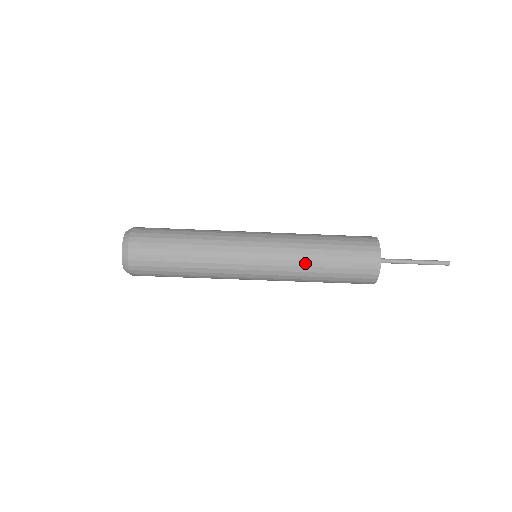
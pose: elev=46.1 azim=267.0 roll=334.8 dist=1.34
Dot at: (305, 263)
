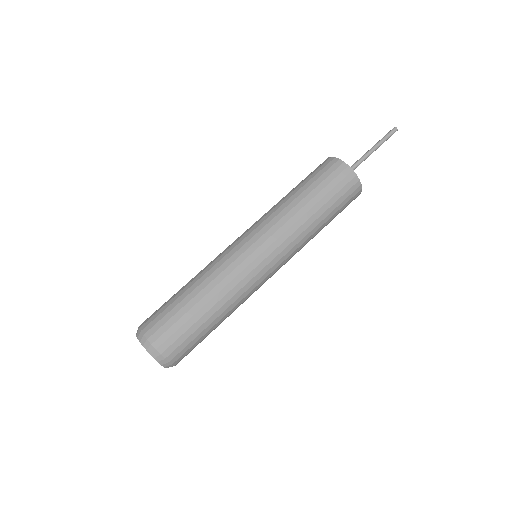
Dot at: (282, 207)
